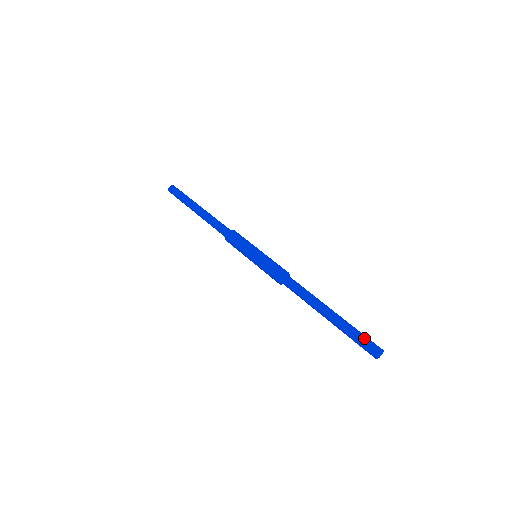
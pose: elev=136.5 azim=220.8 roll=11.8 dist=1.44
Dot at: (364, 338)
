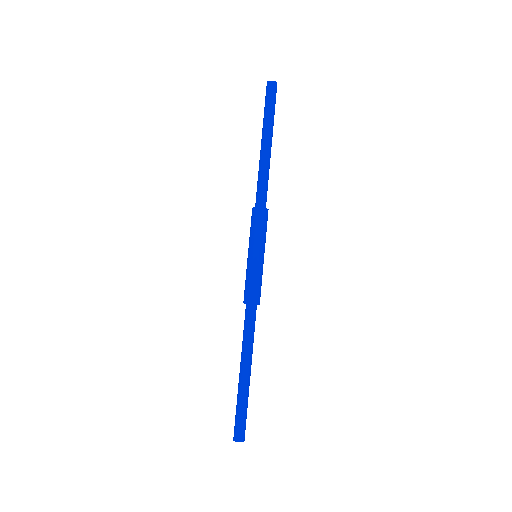
Dot at: (238, 420)
